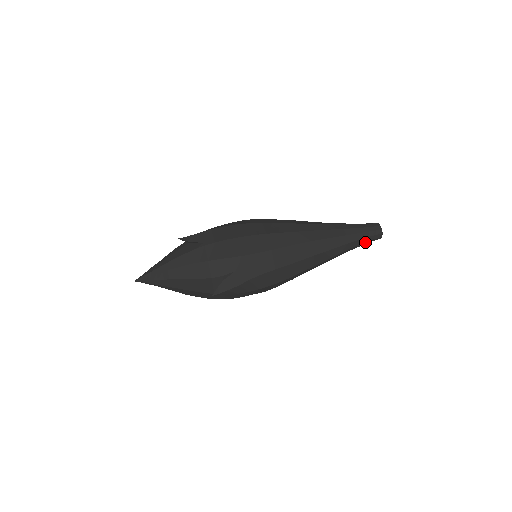
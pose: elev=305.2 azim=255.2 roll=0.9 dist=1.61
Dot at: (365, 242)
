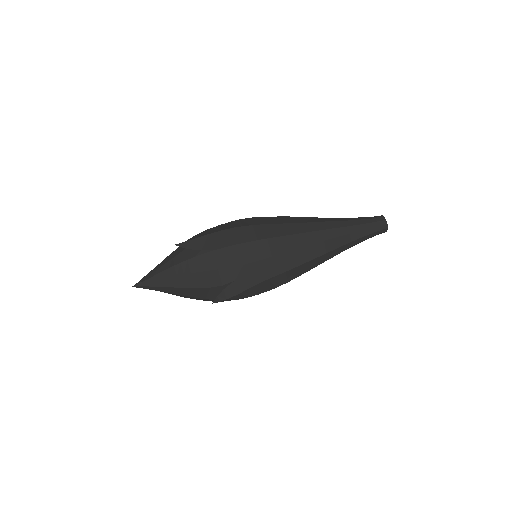
Dot at: (369, 237)
